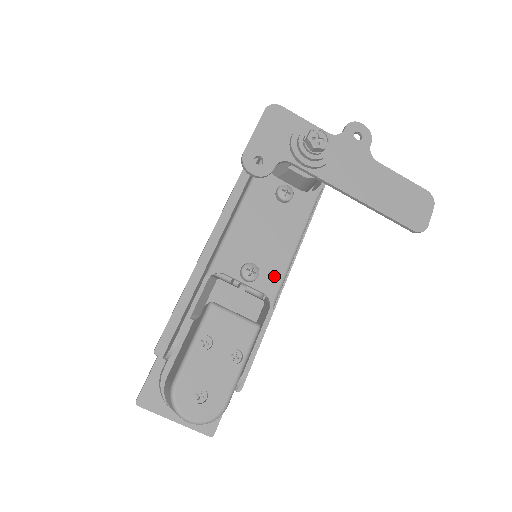
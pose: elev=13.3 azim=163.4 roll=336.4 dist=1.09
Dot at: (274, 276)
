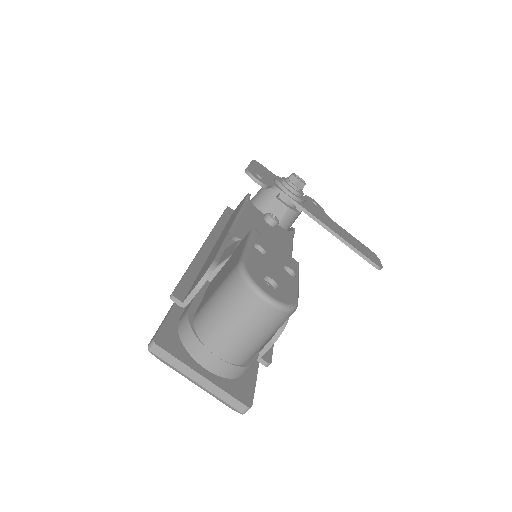
Dot at: occluded
